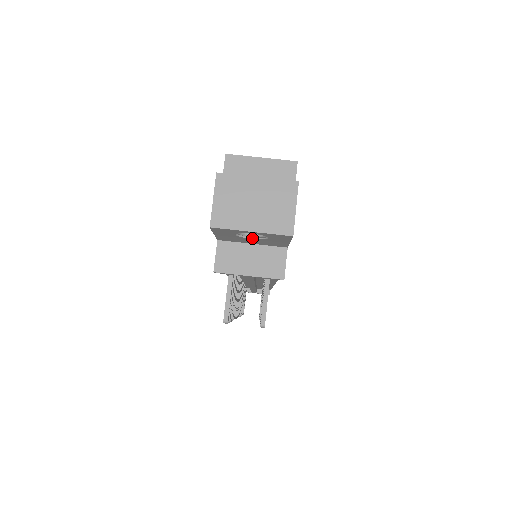
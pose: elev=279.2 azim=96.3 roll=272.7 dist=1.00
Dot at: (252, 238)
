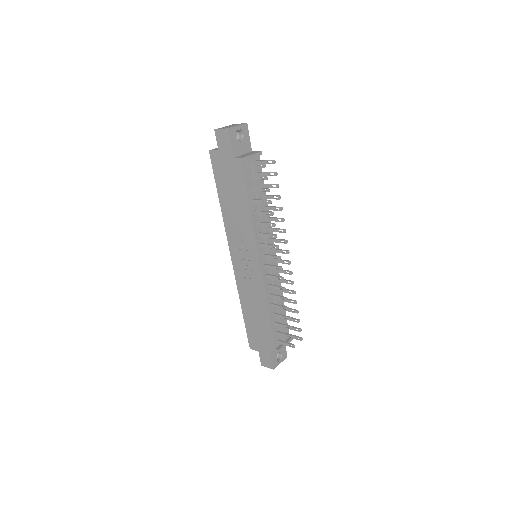
Dot at: (240, 141)
